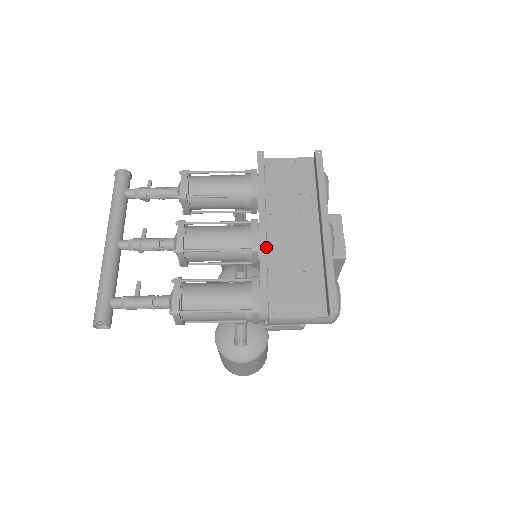
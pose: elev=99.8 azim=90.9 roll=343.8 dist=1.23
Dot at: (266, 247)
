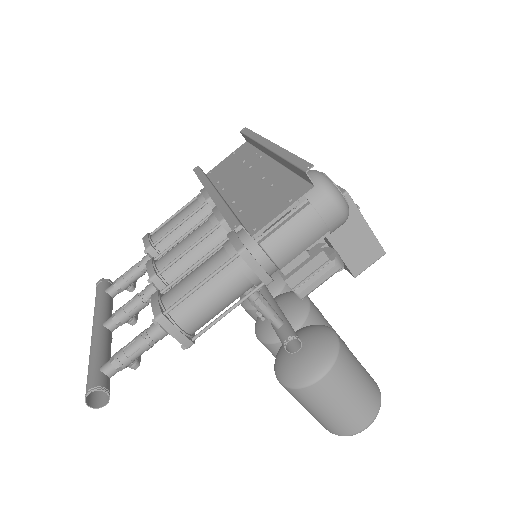
Dot at: (220, 197)
